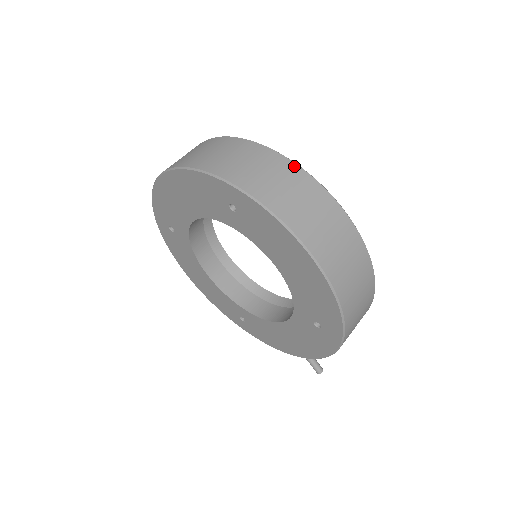
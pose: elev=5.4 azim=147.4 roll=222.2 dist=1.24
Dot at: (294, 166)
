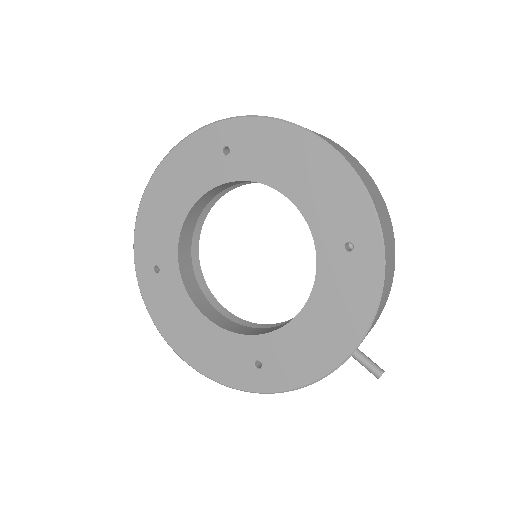
Dot at: occluded
